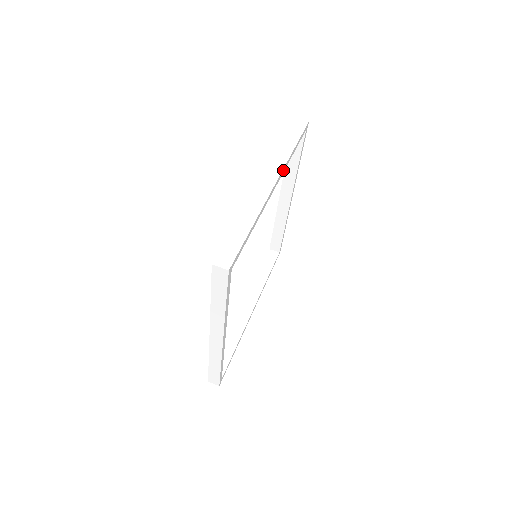
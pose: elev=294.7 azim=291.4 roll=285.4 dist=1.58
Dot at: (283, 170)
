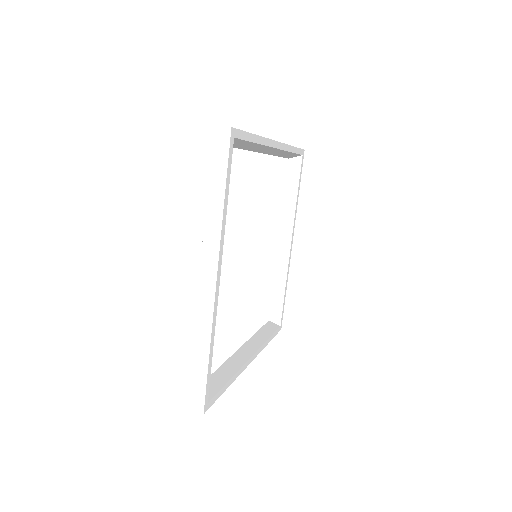
Dot at: (284, 146)
